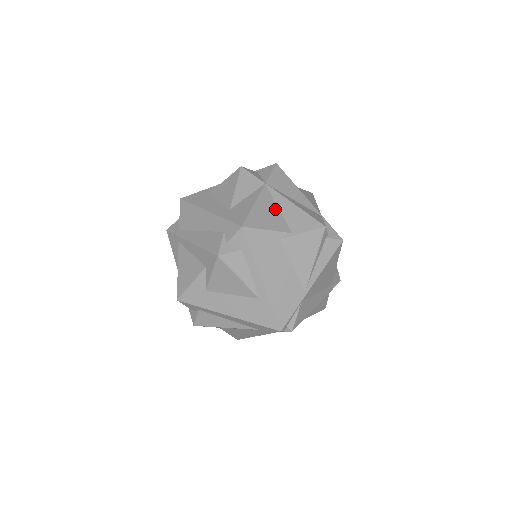
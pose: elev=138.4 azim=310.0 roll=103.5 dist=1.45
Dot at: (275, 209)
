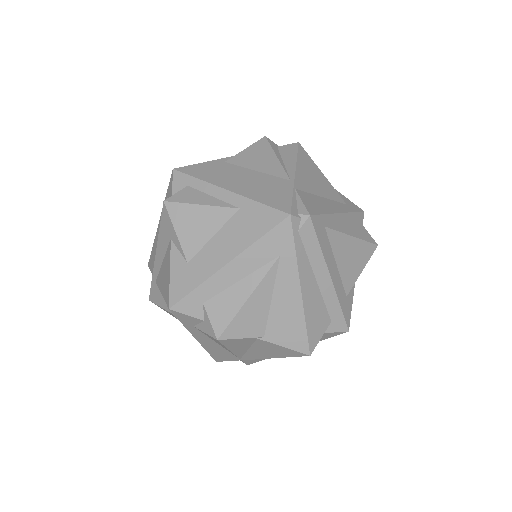
Dot at: occluded
